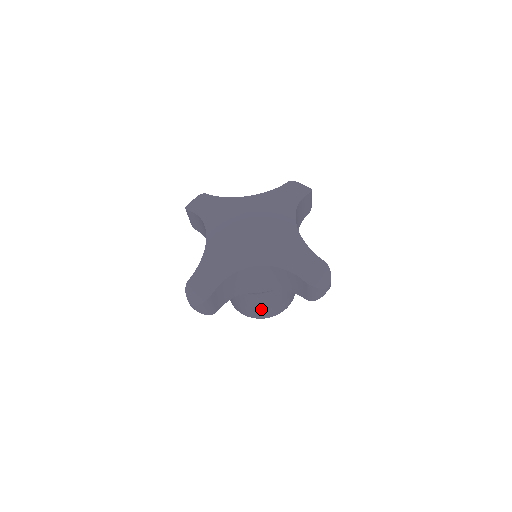
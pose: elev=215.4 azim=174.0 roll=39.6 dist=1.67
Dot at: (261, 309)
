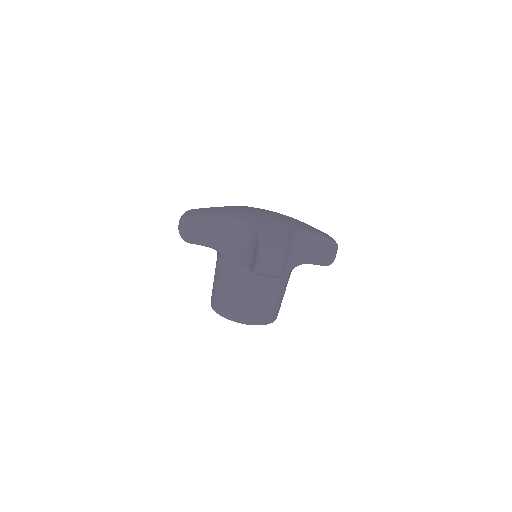
Dot at: (223, 296)
